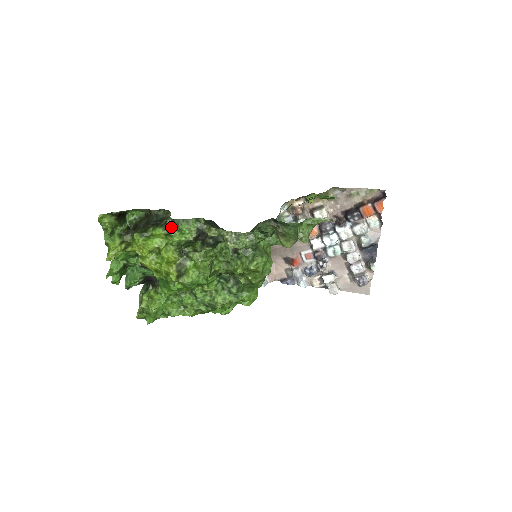
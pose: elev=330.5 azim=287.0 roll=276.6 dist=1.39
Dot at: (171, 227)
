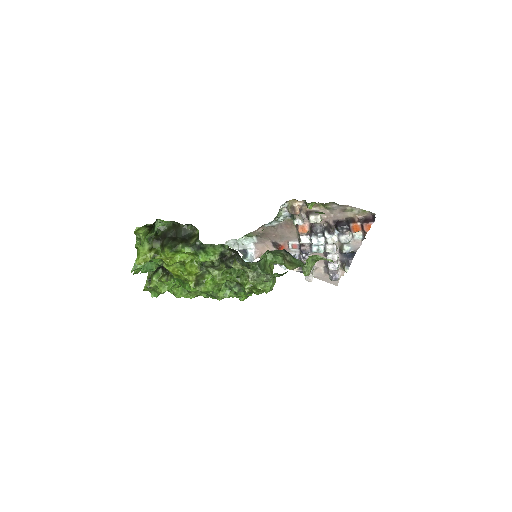
Dot at: (199, 249)
